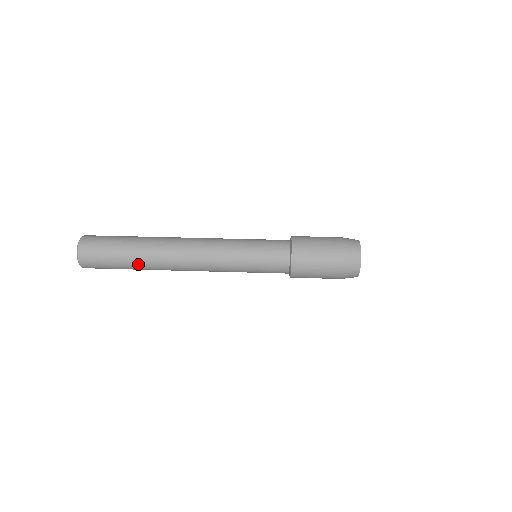
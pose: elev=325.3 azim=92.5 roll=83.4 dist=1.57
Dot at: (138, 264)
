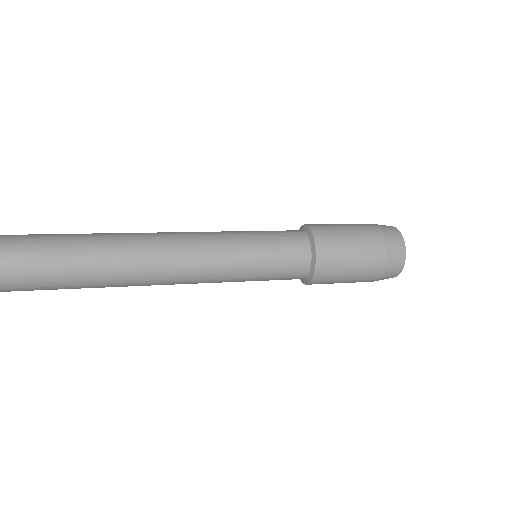
Dot at: (67, 259)
